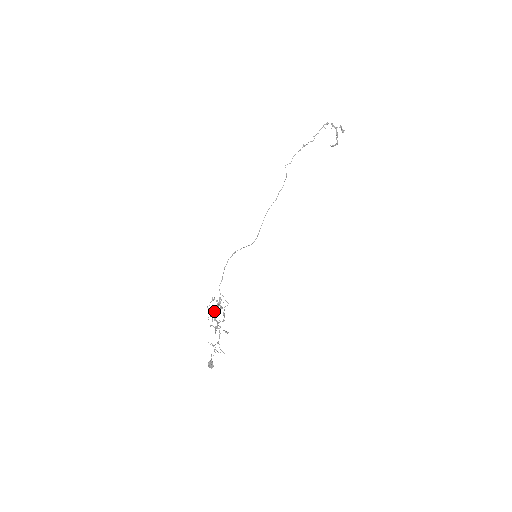
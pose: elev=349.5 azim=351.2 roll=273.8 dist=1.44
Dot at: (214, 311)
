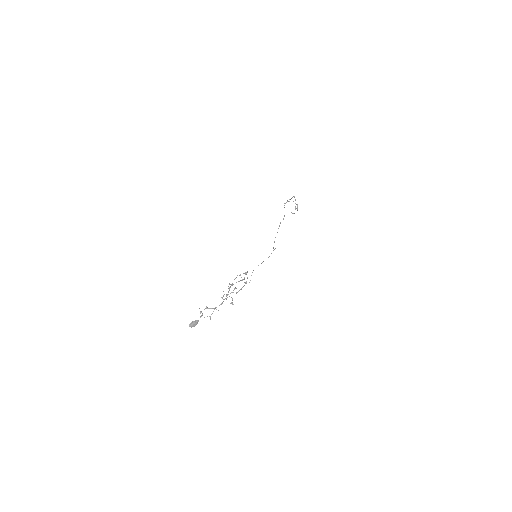
Dot at: occluded
